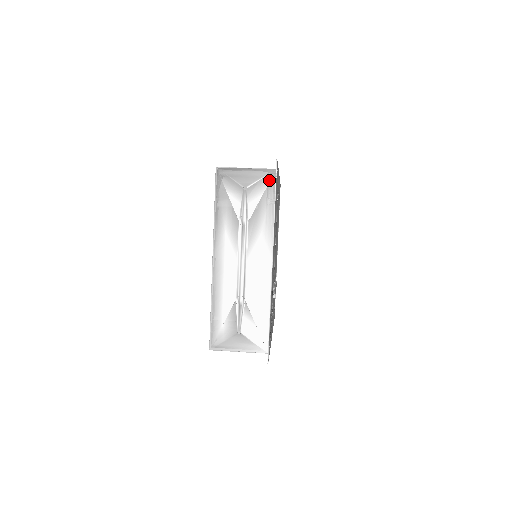
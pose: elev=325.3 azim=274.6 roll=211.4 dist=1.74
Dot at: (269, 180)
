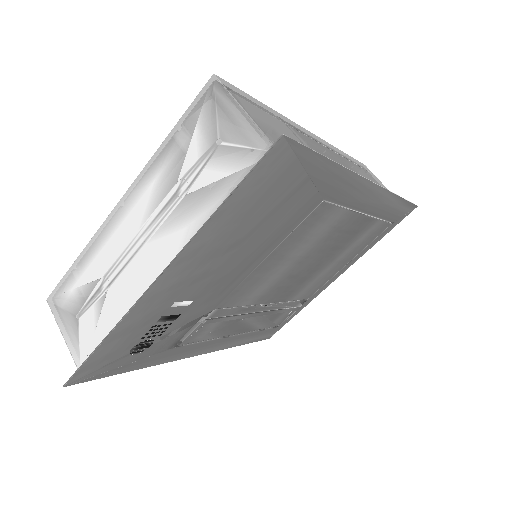
Dot at: (256, 160)
